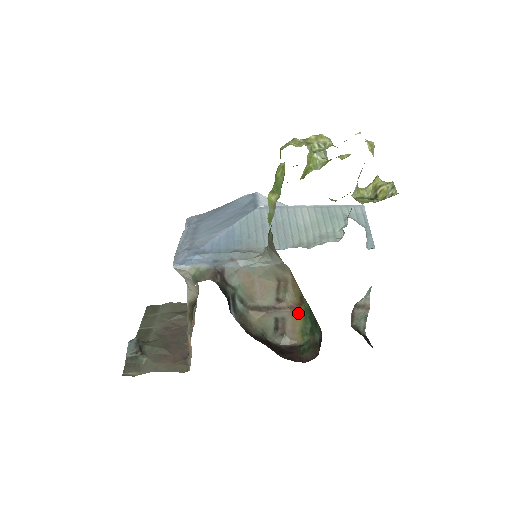
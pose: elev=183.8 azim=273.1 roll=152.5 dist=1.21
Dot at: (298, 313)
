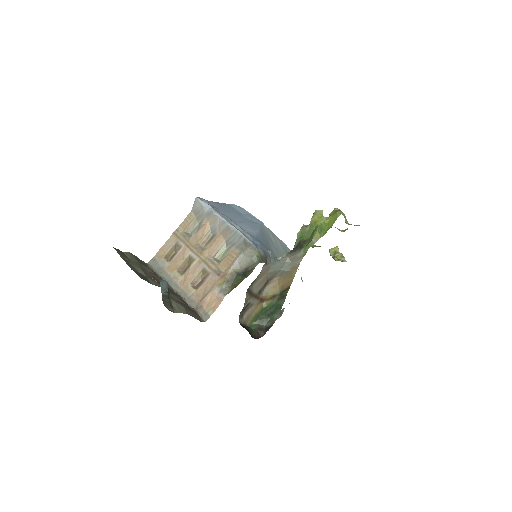
Dot at: (261, 305)
